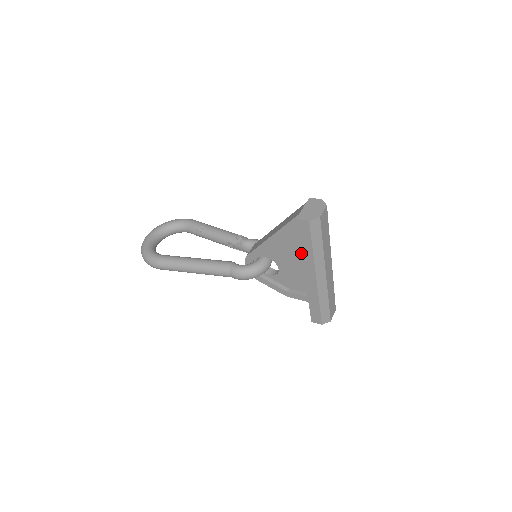
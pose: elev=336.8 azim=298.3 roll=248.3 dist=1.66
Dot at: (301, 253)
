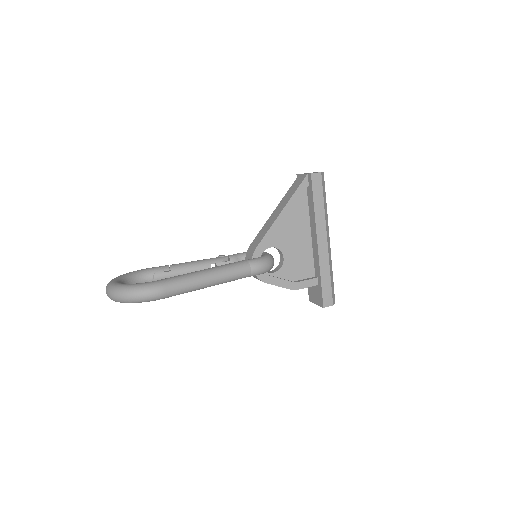
Dot at: (314, 214)
